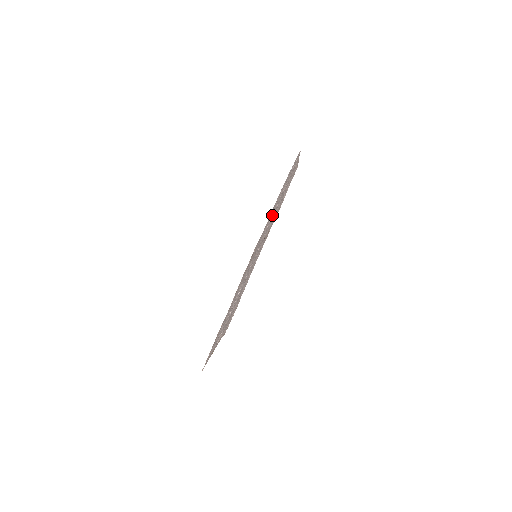
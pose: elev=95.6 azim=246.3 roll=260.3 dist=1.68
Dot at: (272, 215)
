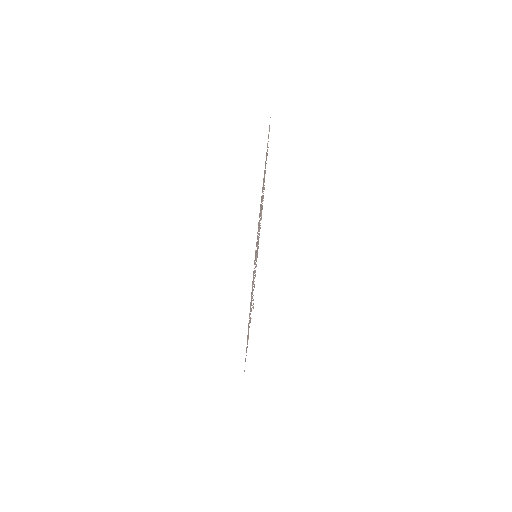
Dot at: occluded
